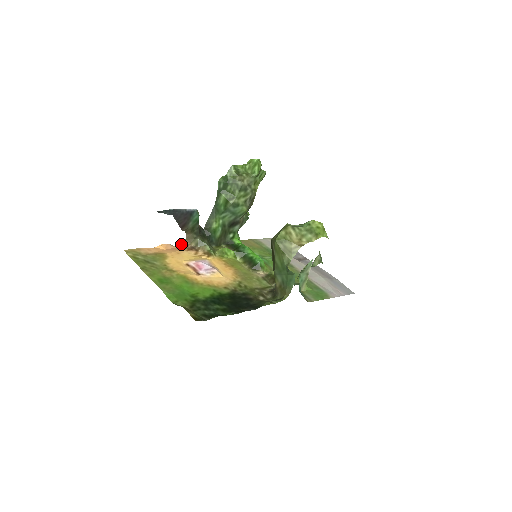
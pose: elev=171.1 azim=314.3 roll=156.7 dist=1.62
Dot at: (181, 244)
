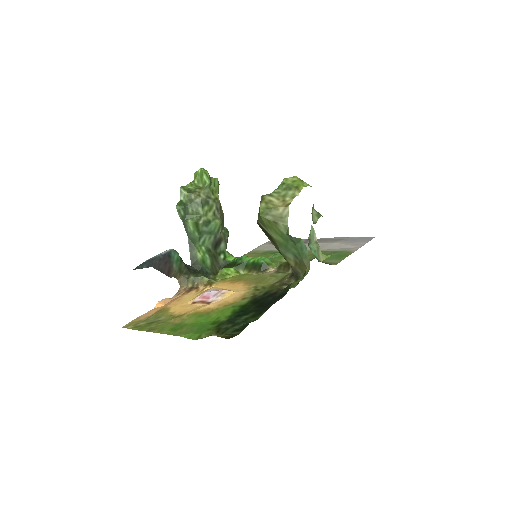
Dot at: (178, 292)
